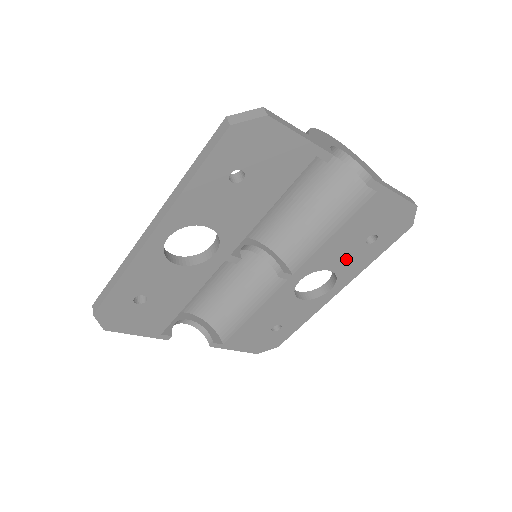
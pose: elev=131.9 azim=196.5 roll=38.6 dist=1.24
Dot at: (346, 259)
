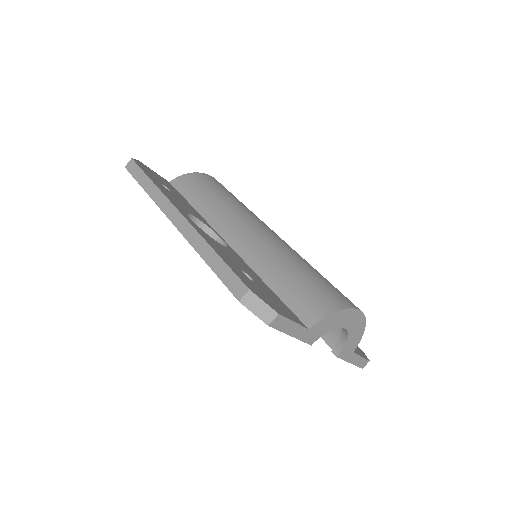
Dot at: occluded
